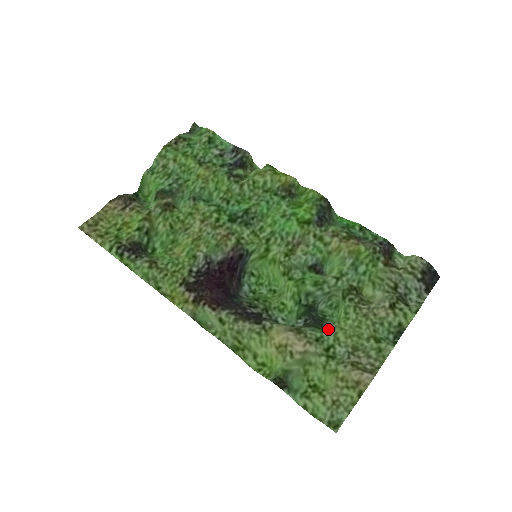
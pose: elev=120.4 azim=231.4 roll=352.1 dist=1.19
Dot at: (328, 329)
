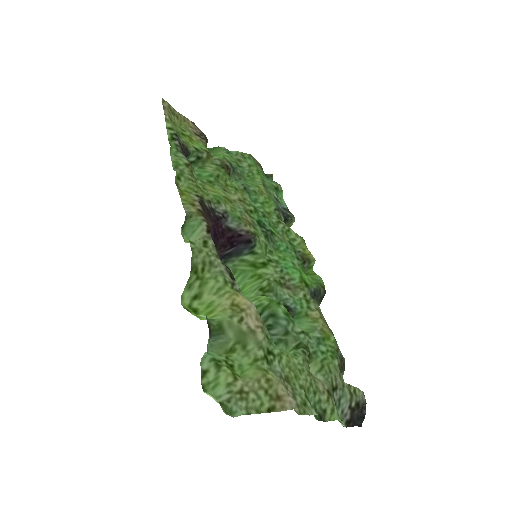
Dot at: occluded
